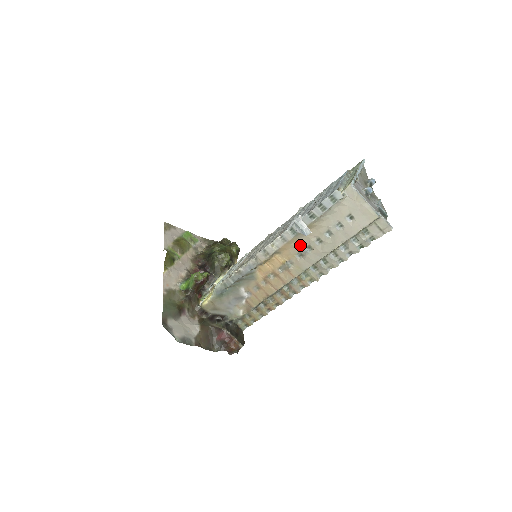
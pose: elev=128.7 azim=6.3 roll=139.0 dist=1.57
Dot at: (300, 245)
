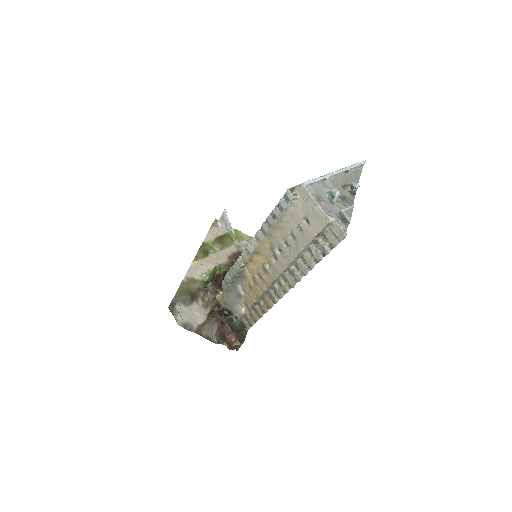
Dot at: (272, 247)
